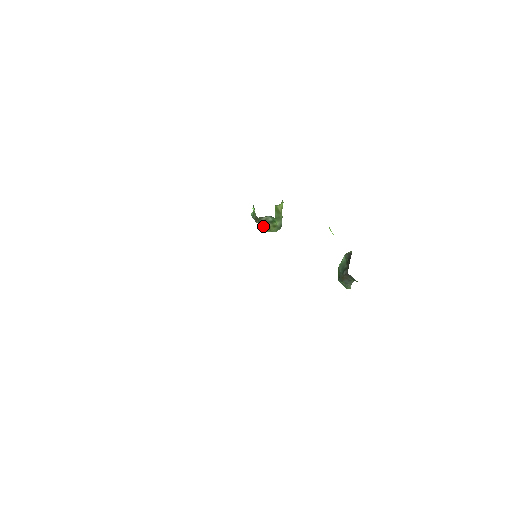
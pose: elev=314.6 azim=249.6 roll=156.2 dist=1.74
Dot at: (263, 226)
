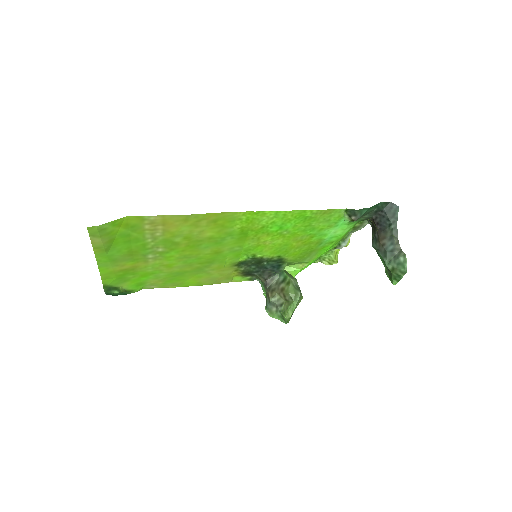
Dot at: (282, 311)
